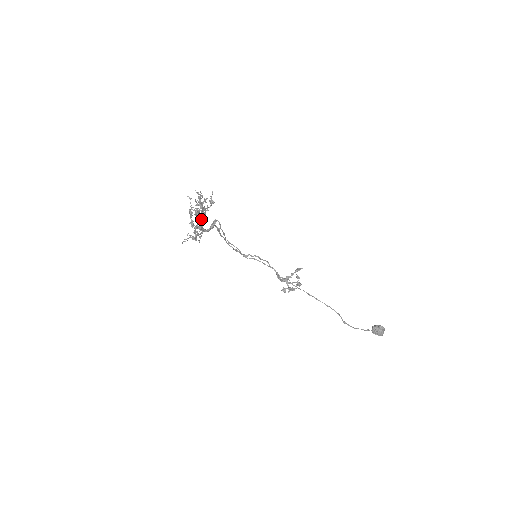
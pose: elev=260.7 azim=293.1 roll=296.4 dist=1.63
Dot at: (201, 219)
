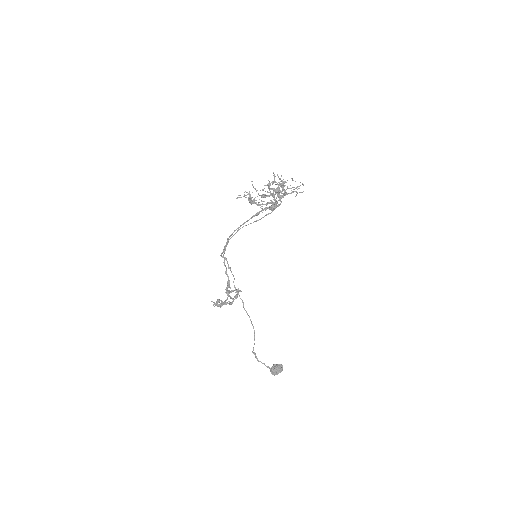
Dot at: (281, 197)
